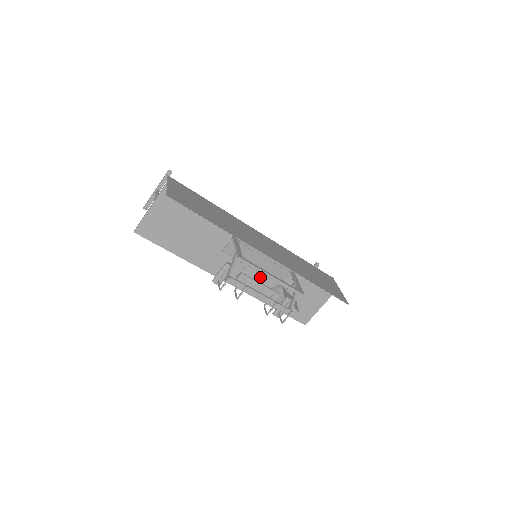
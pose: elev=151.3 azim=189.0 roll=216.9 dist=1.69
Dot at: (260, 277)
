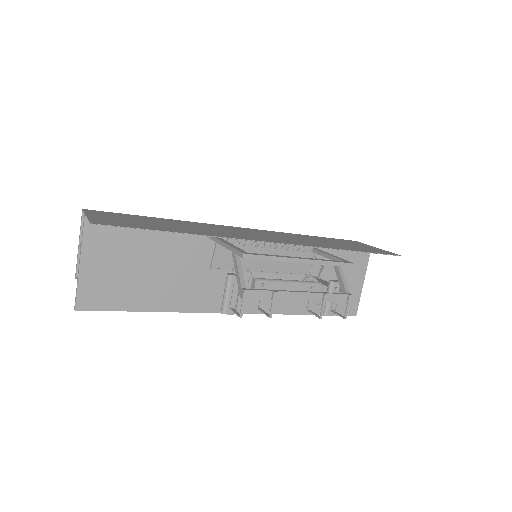
Dot at: occluded
